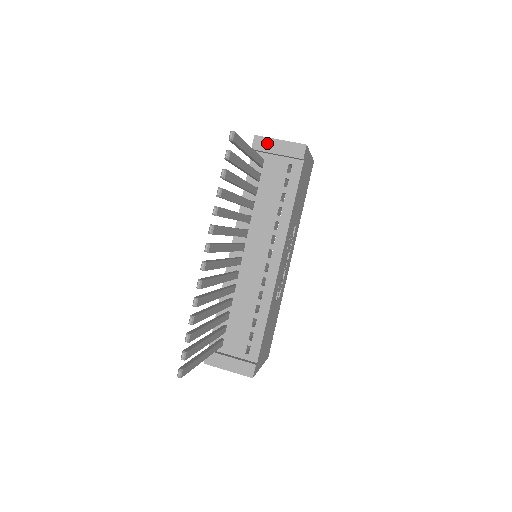
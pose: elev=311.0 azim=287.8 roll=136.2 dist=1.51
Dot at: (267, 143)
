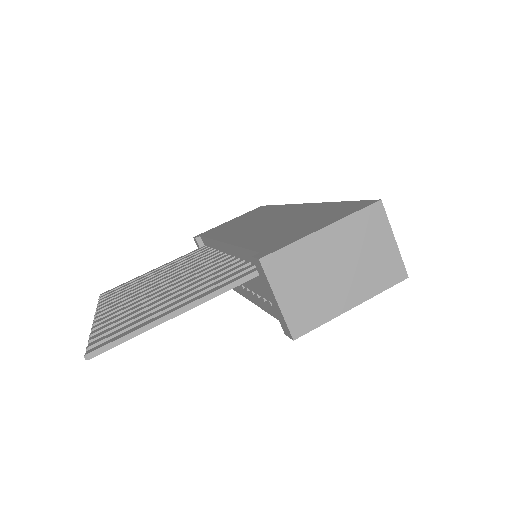
Dot at: (265, 281)
